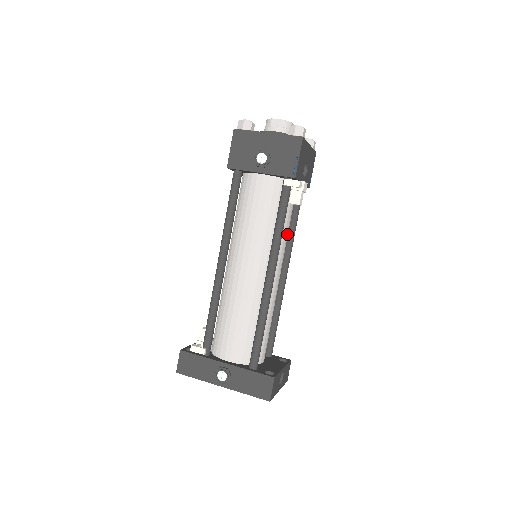
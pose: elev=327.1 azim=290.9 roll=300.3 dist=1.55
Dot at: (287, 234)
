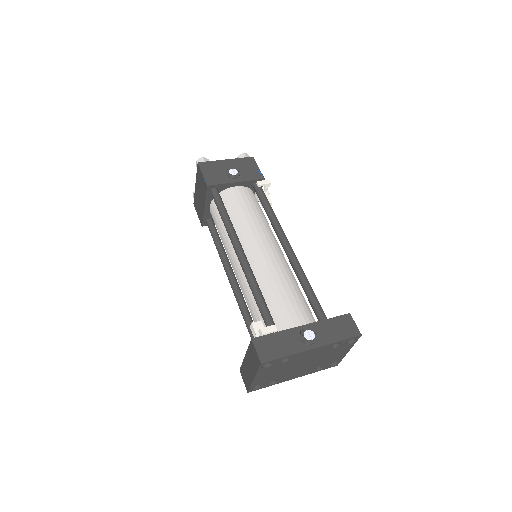
Dot at: occluded
